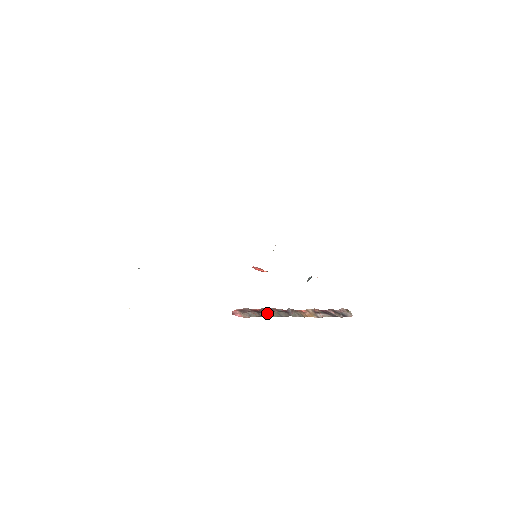
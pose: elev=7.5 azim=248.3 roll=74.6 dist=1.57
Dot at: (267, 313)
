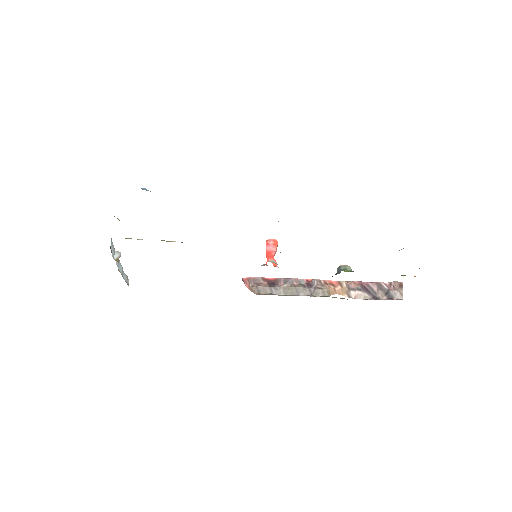
Dot at: (282, 288)
